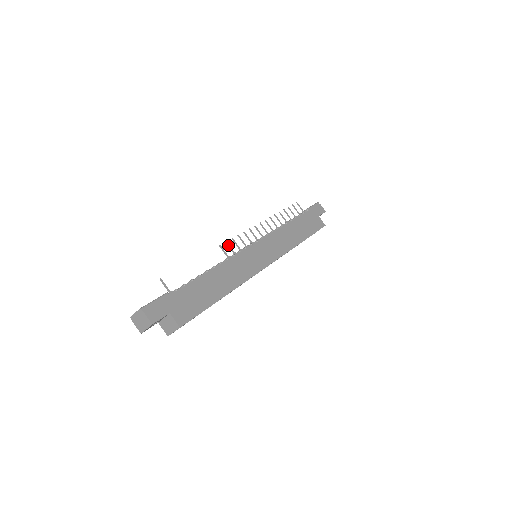
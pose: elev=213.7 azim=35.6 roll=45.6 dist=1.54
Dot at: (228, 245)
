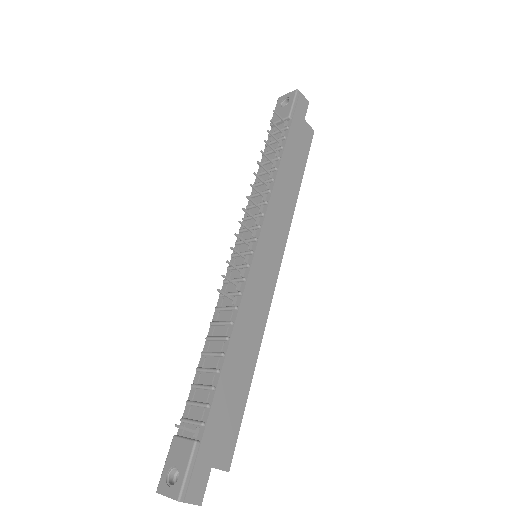
Dot at: (227, 279)
